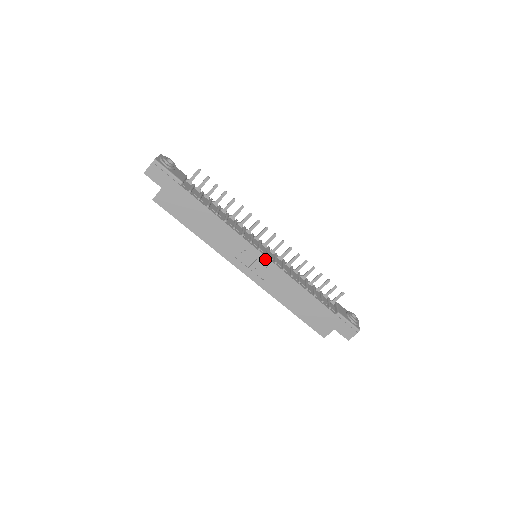
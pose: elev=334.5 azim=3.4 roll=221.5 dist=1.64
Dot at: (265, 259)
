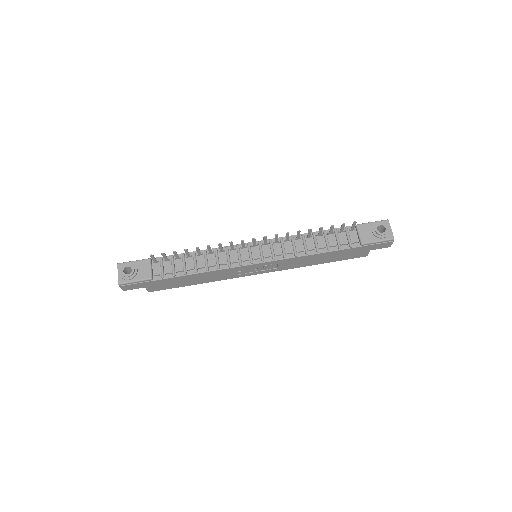
Dot at: (263, 264)
